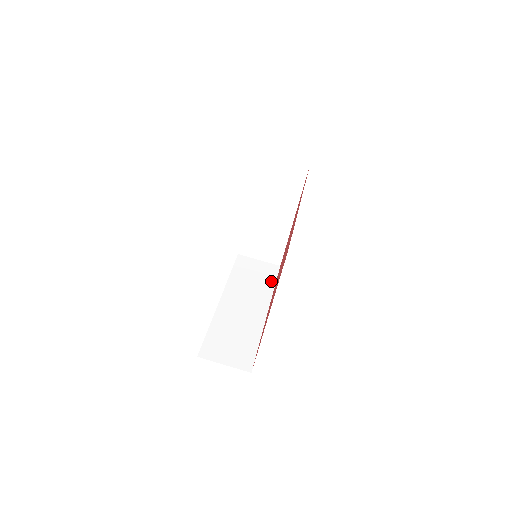
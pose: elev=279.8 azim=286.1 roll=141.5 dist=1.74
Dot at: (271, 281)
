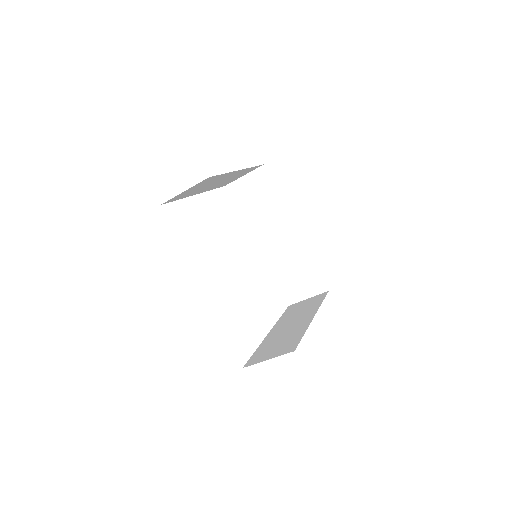
Dot at: (272, 192)
